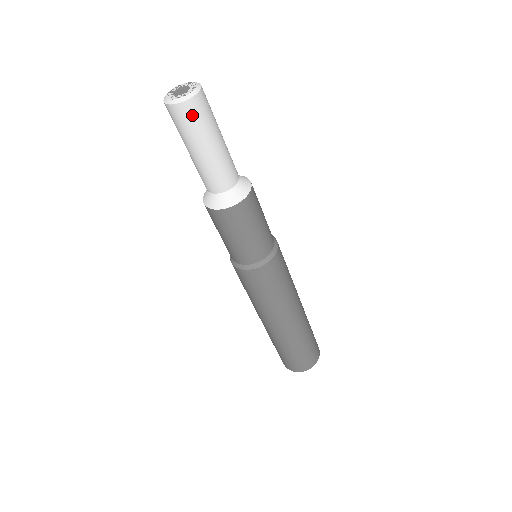
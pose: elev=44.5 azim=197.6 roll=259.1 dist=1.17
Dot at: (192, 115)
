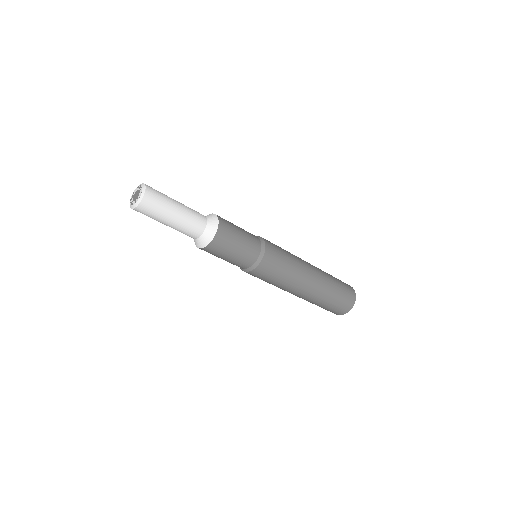
Dot at: occluded
